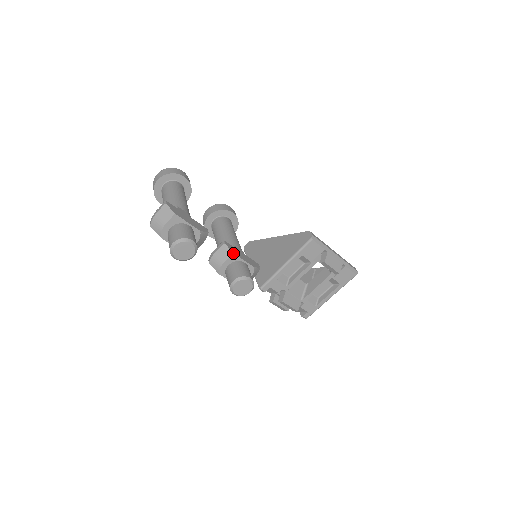
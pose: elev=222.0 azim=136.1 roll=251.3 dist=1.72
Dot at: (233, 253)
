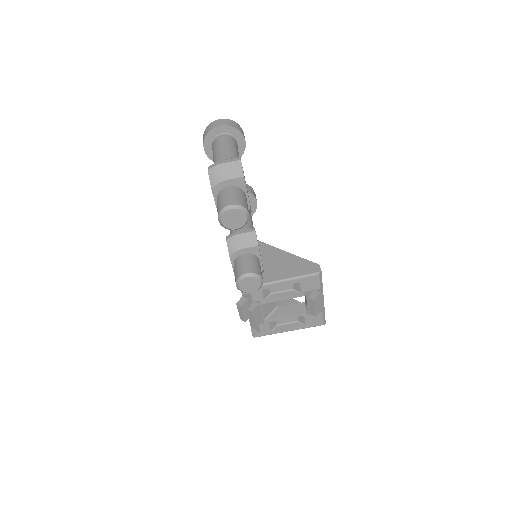
Dot at: (258, 246)
